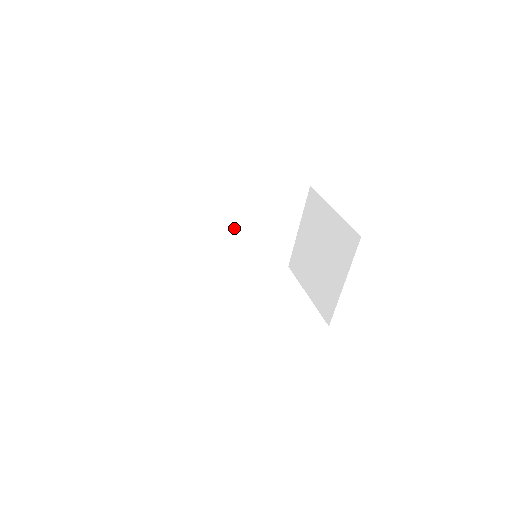
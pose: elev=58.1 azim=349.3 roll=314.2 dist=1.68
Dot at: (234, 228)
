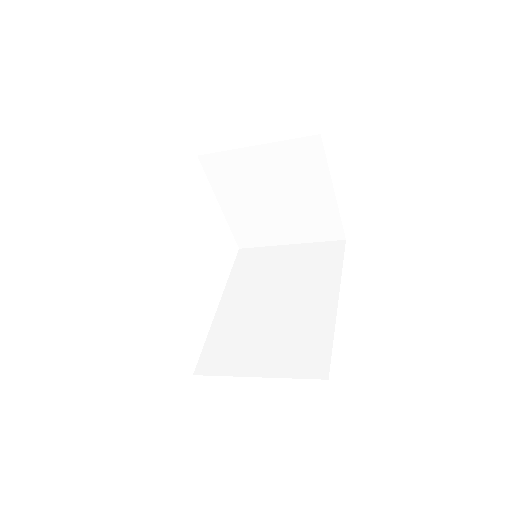
Dot at: occluded
